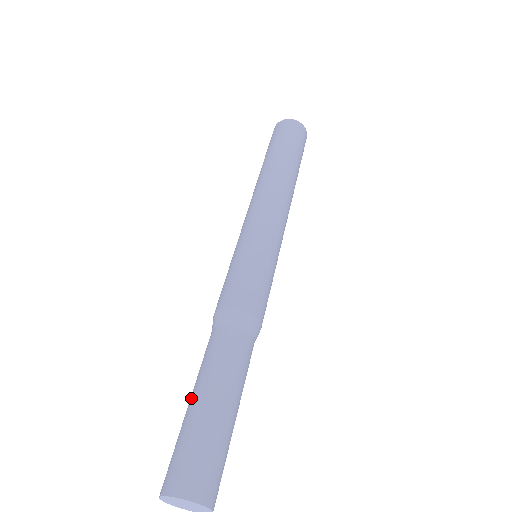
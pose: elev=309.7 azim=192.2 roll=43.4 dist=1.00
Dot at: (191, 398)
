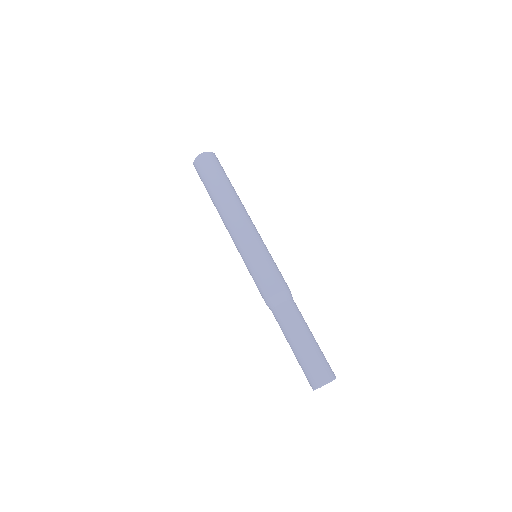
Dot at: (302, 339)
